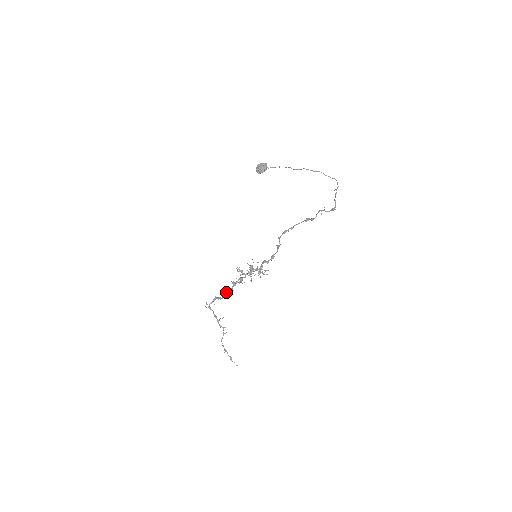
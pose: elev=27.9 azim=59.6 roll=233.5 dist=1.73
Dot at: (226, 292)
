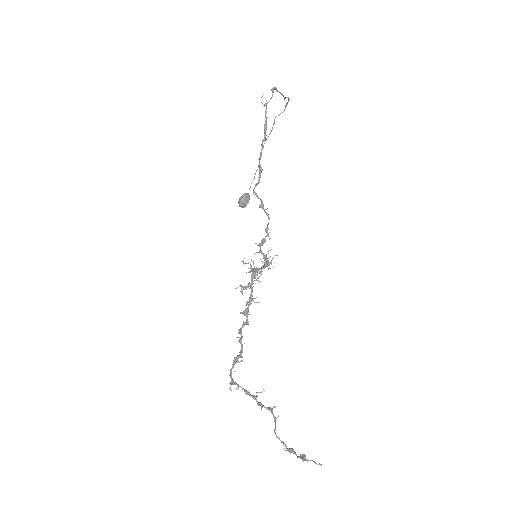
Dot at: (238, 332)
